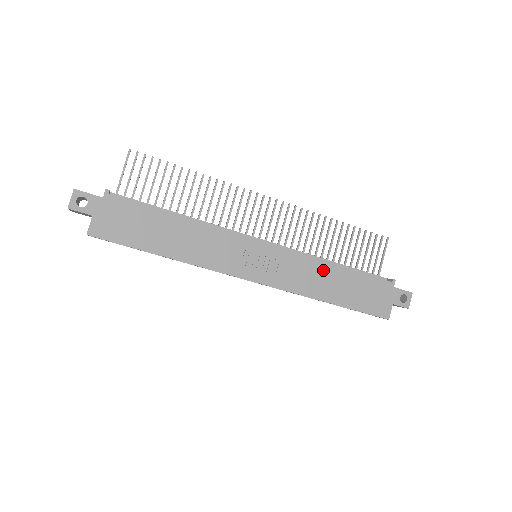
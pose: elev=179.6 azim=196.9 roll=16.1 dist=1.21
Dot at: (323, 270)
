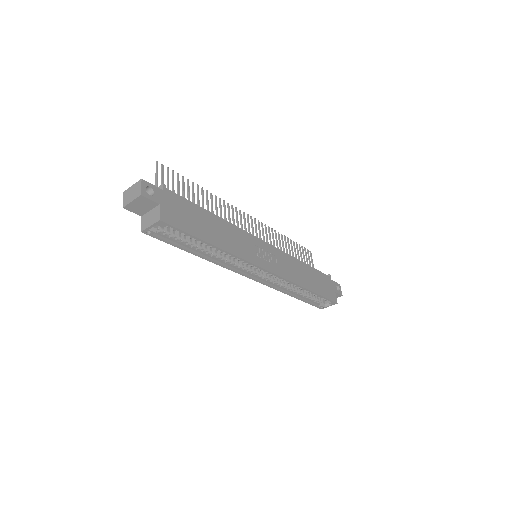
Dot at: (298, 265)
